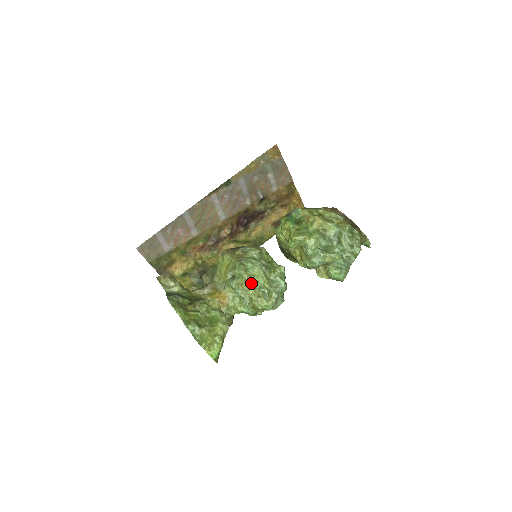
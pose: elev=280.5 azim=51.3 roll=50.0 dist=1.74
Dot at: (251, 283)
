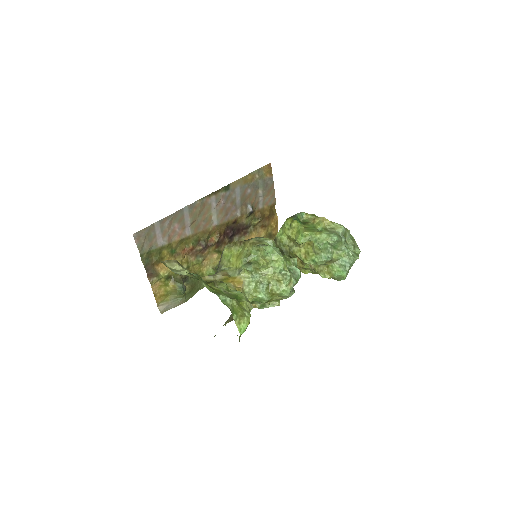
Dot at: (270, 267)
